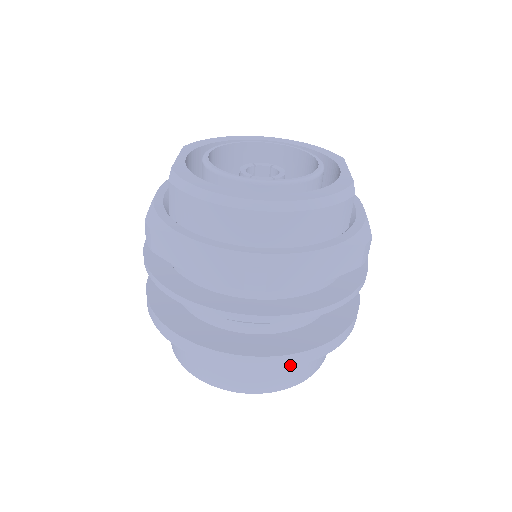
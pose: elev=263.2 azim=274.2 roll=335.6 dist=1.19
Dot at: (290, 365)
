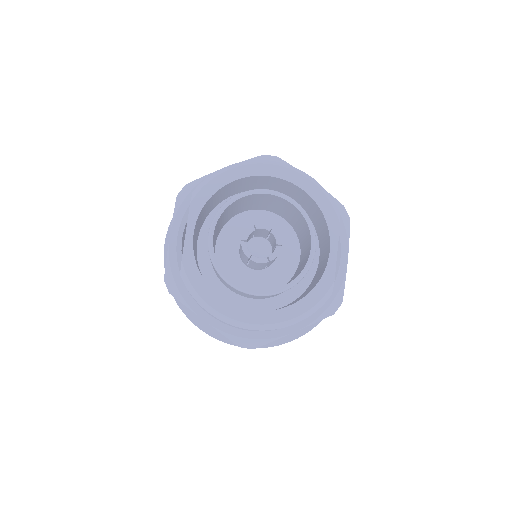
Dot at: occluded
